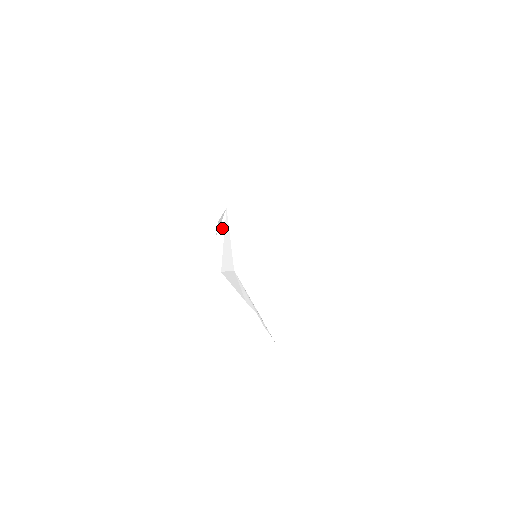
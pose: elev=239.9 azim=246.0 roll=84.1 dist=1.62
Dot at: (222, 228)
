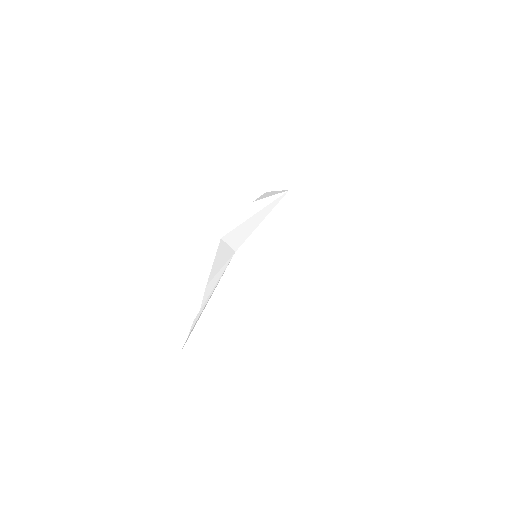
Dot at: (266, 202)
